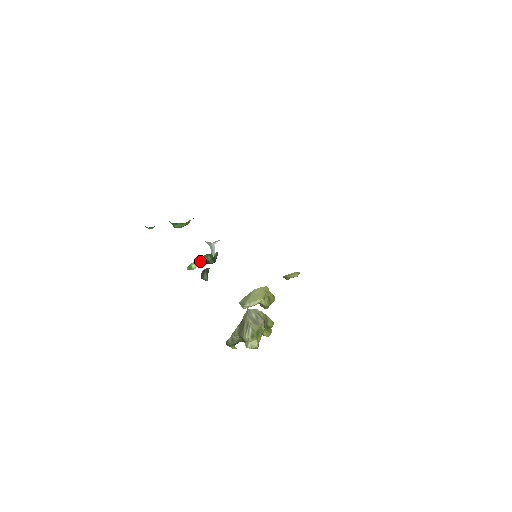
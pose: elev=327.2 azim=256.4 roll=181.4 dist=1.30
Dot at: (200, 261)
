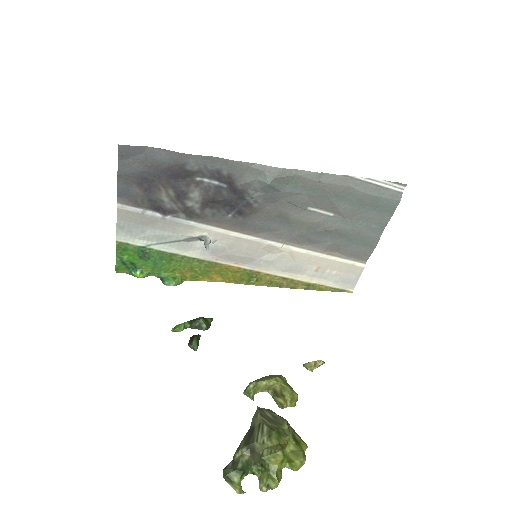
Dot at: (189, 321)
